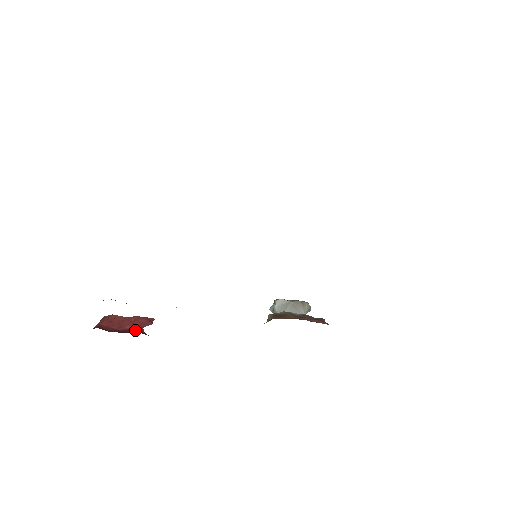
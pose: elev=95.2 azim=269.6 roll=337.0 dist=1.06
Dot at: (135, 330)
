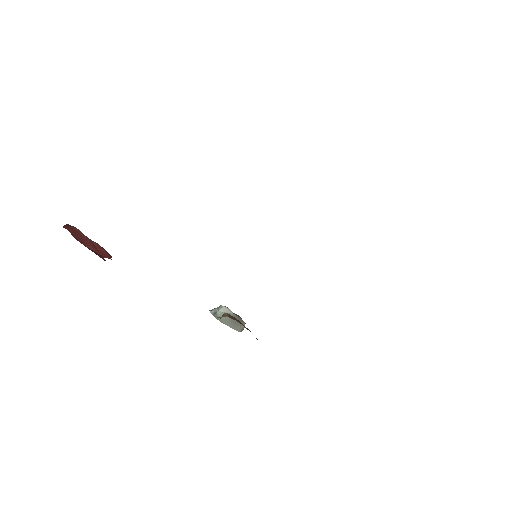
Dot at: (98, 254)
